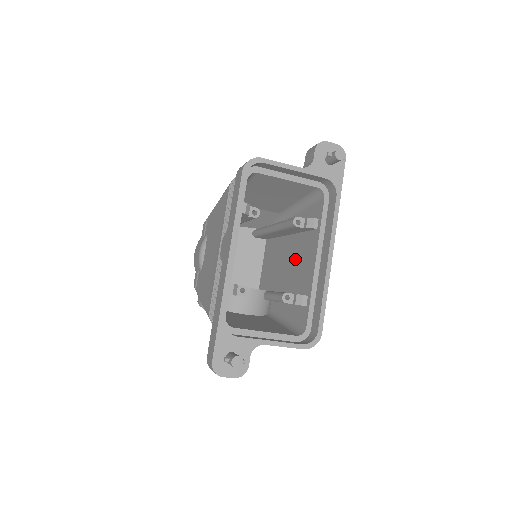
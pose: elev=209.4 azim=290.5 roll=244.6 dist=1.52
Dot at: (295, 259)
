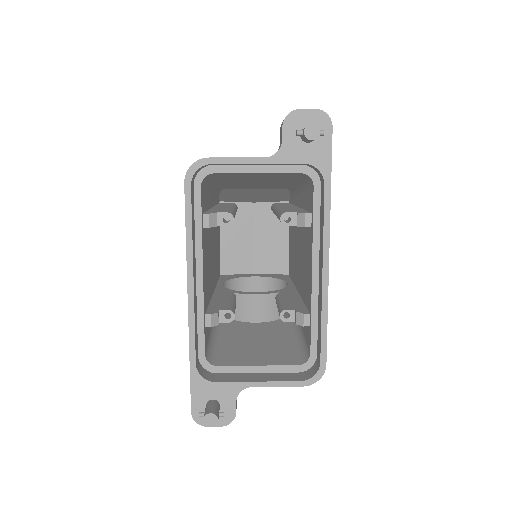
Dot at: (302, 256)
